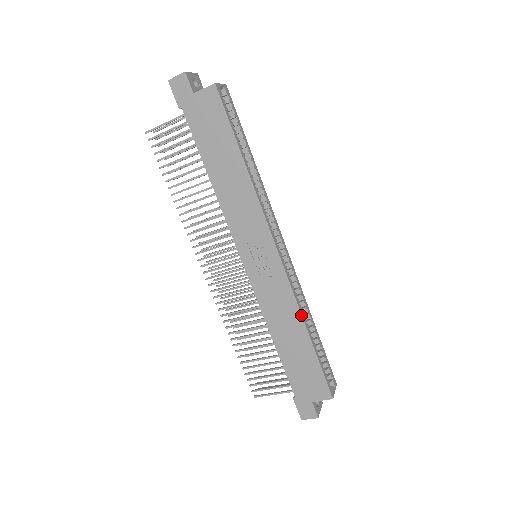
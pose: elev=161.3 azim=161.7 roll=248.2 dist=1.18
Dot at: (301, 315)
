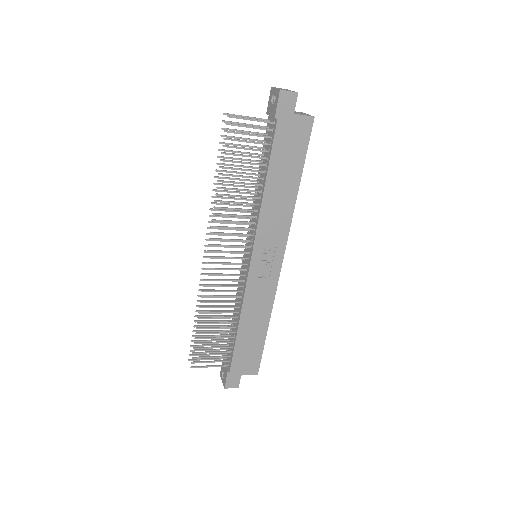
Dot at: (271, 311)
